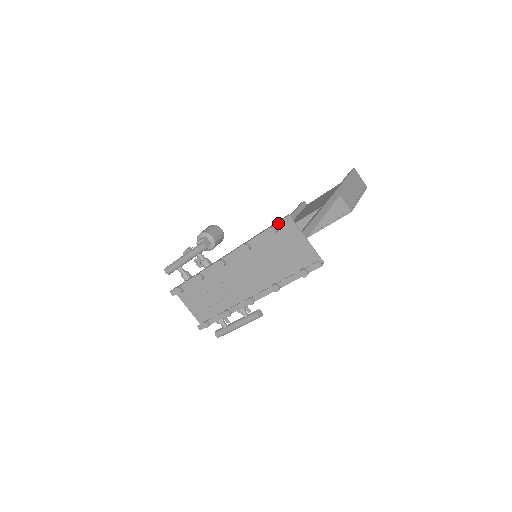
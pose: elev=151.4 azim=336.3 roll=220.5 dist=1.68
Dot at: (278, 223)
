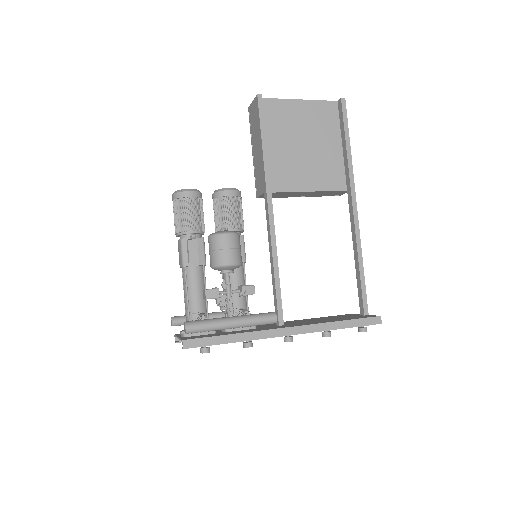
Dot at: occluded
